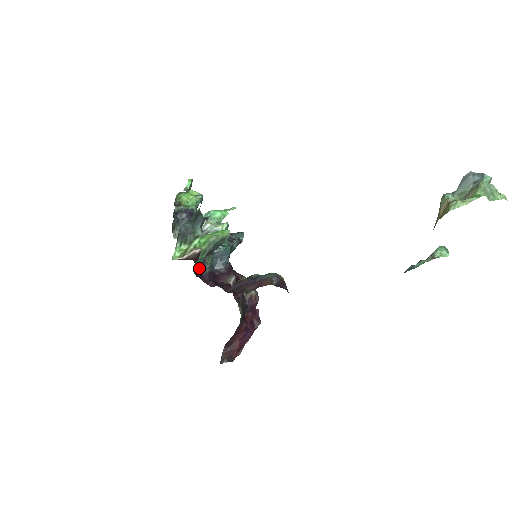
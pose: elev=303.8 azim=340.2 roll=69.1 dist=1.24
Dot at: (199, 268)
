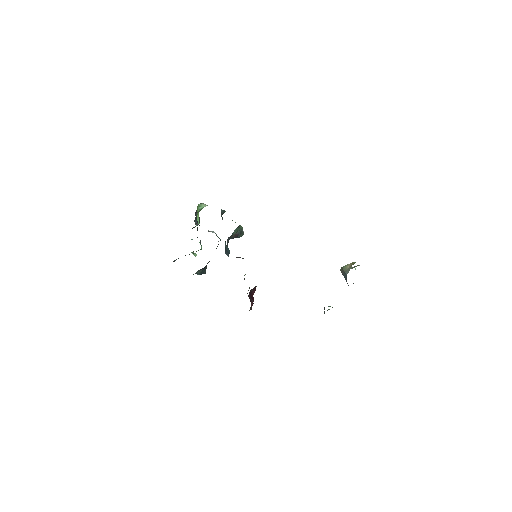
Dot at: occluded
